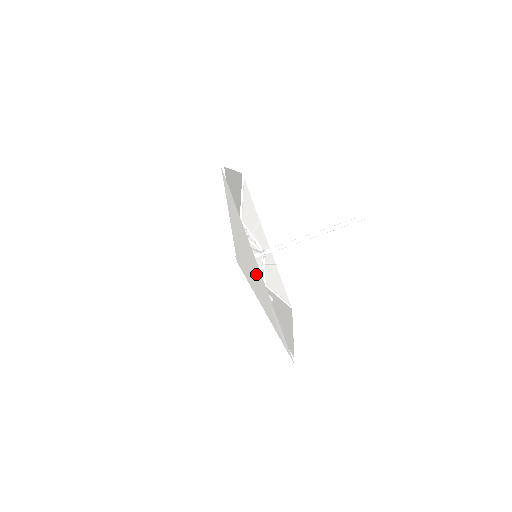
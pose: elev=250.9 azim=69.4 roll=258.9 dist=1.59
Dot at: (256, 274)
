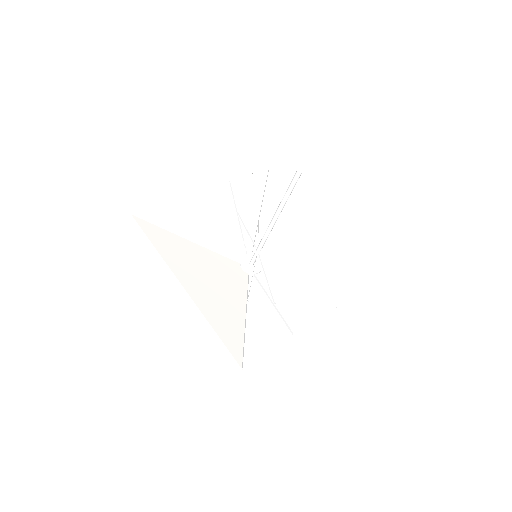
Dot at: (306, 306)
